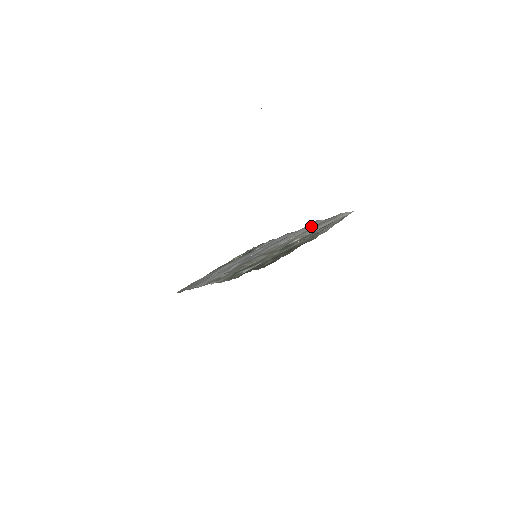
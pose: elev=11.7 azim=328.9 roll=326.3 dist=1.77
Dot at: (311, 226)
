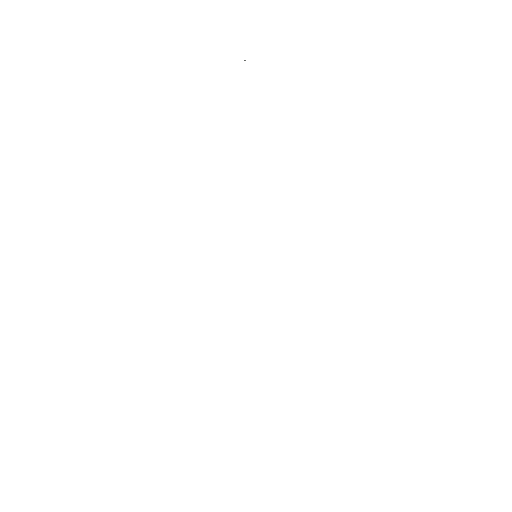
Dot at: occluded
